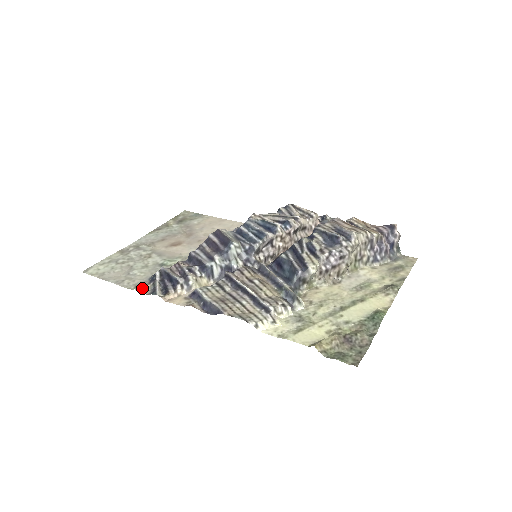
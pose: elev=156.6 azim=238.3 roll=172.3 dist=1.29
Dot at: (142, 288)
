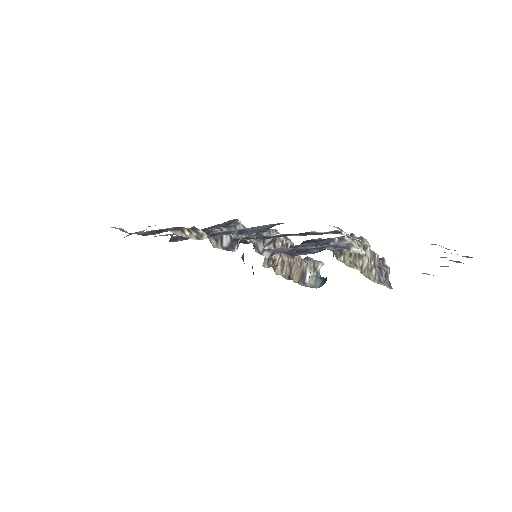
Dot at: (121, 229)
